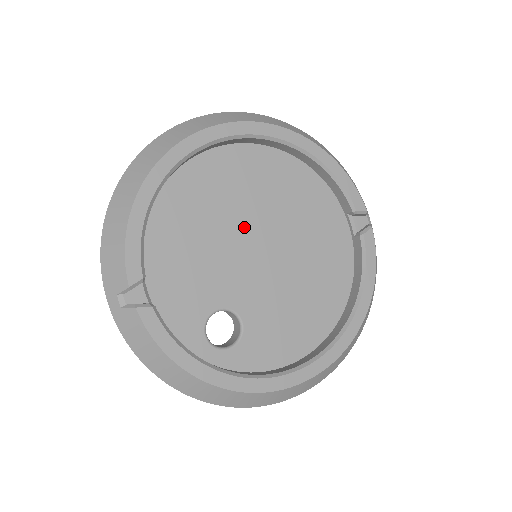
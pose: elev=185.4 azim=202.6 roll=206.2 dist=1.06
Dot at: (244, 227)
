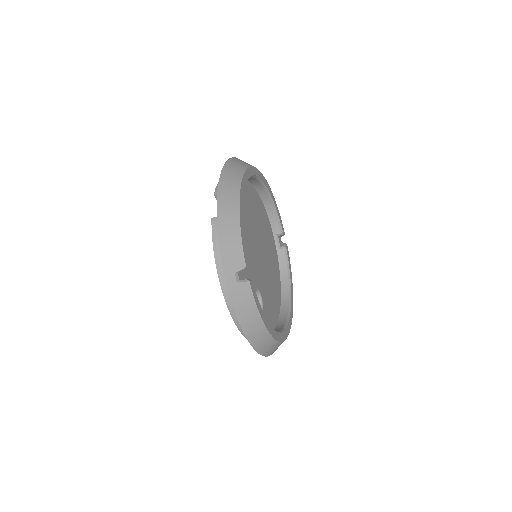
Dot at: (254, 236)
